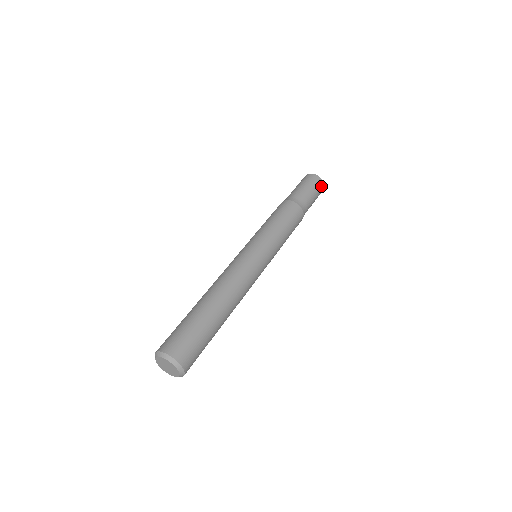
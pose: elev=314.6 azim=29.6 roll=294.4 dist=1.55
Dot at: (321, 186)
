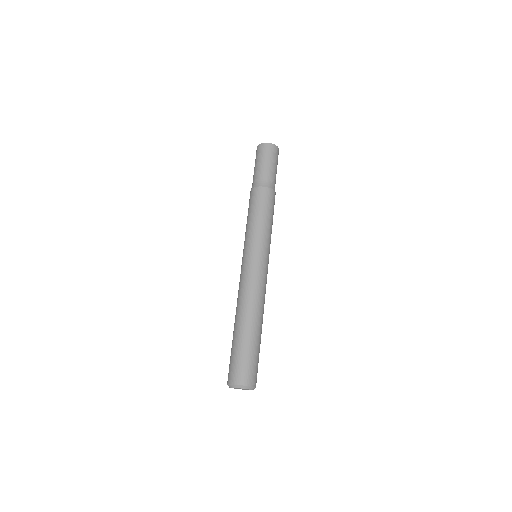
Dot at: occluded
